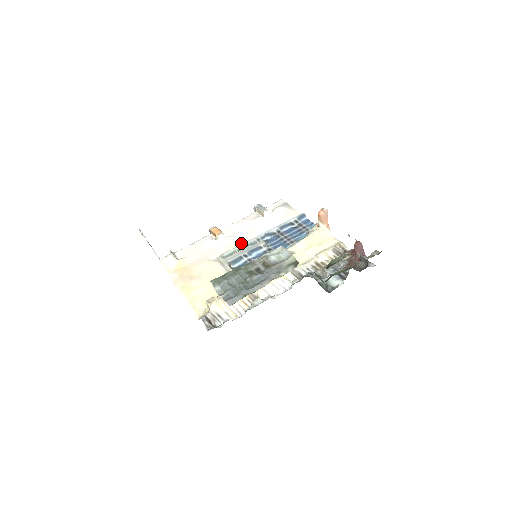
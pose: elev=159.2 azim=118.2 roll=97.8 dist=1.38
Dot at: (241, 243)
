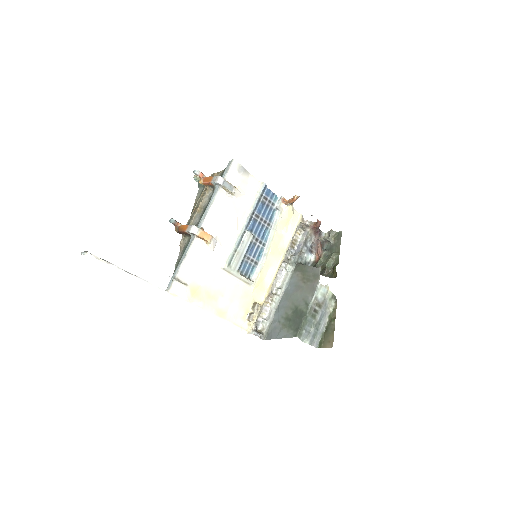
Dot at: (231, 240)
